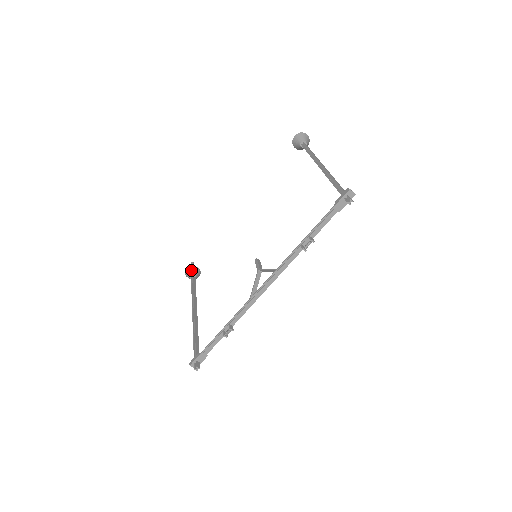
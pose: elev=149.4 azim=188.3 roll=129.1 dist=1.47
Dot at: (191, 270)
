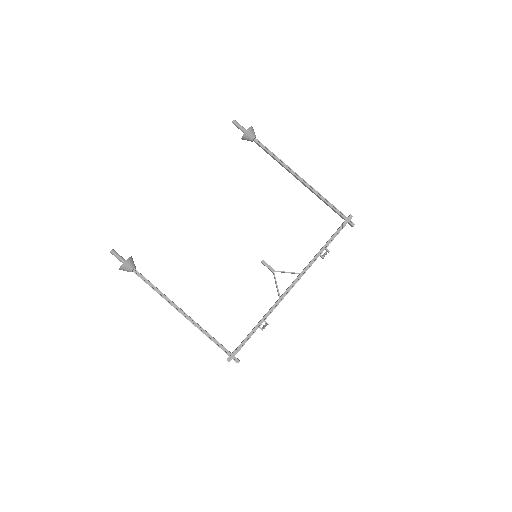
Dot at: (131, 263)
